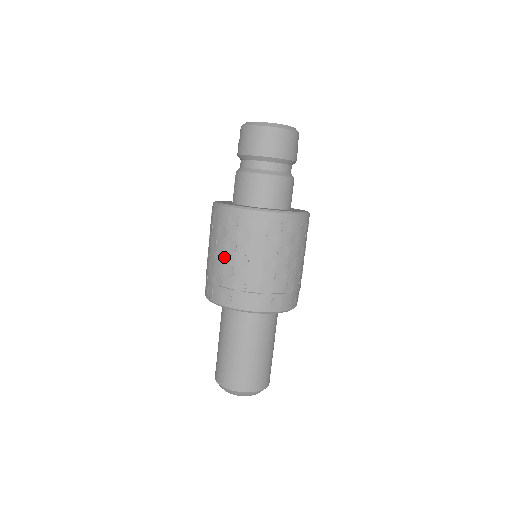
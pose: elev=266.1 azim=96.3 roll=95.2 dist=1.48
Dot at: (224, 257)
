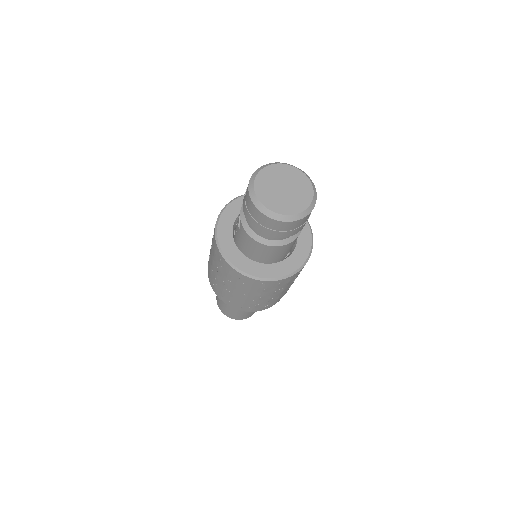
Dot at: (224, 285)
